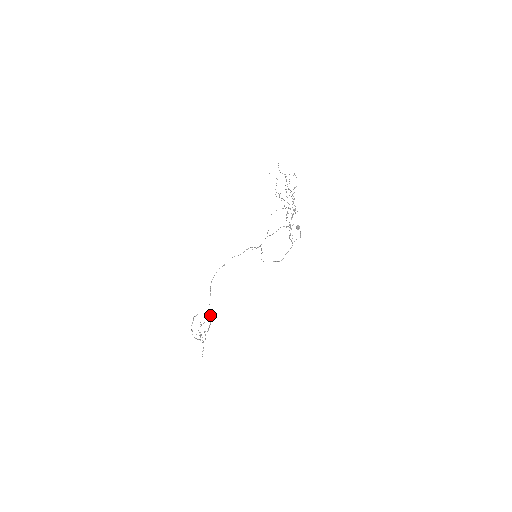
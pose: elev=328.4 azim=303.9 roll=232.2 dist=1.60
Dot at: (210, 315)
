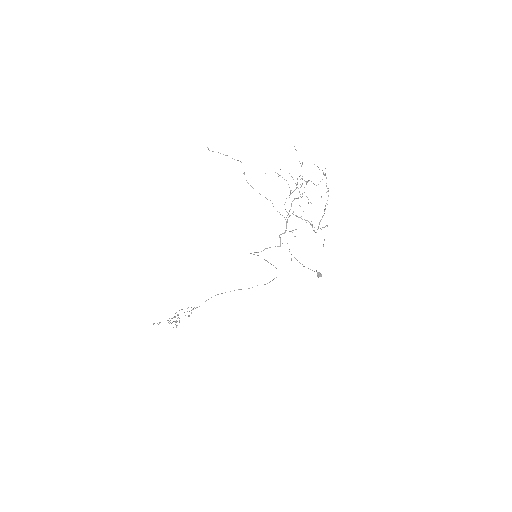
Dot at: occluded
